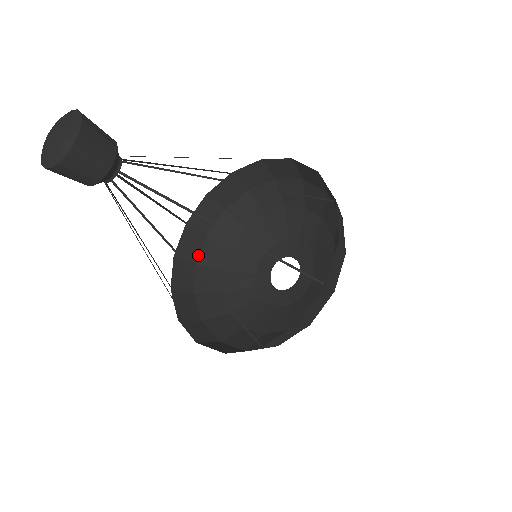
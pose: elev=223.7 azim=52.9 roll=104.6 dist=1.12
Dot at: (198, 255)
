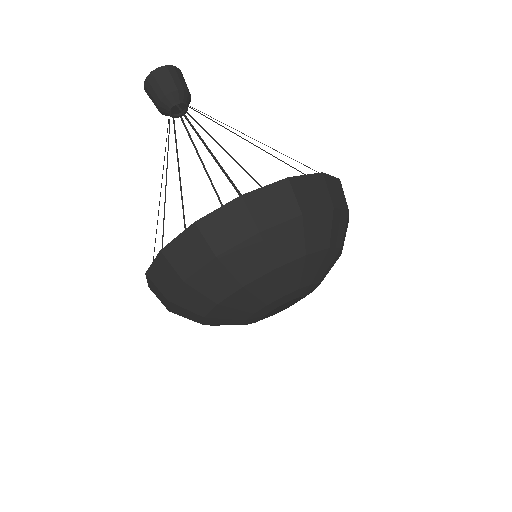
Dot at: occluded
